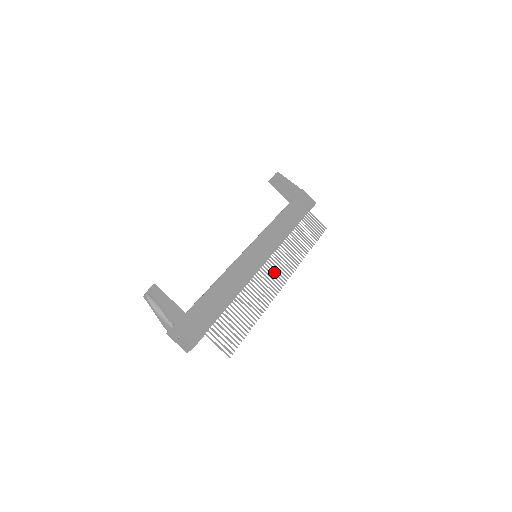
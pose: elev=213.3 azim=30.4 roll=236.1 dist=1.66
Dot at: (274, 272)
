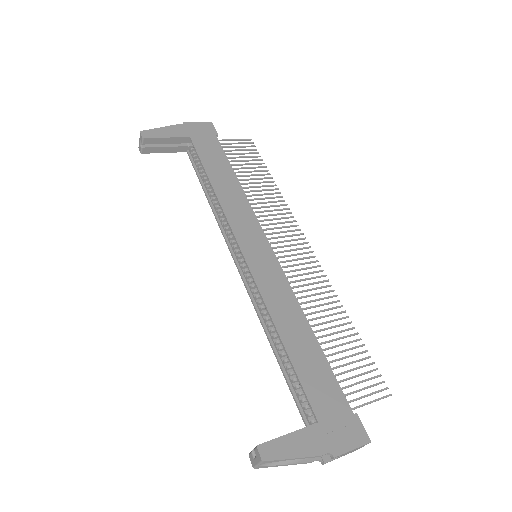
Dot at: (290, 250)
